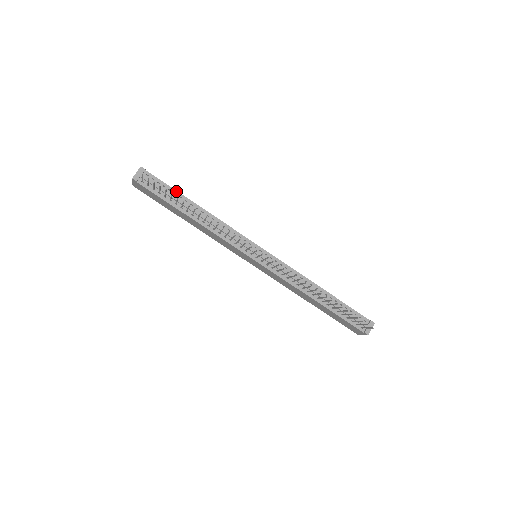
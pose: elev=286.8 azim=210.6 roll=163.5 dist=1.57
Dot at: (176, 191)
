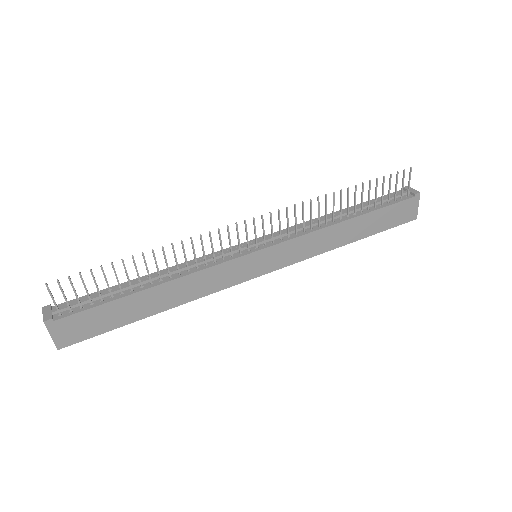
Dot at: occluded
